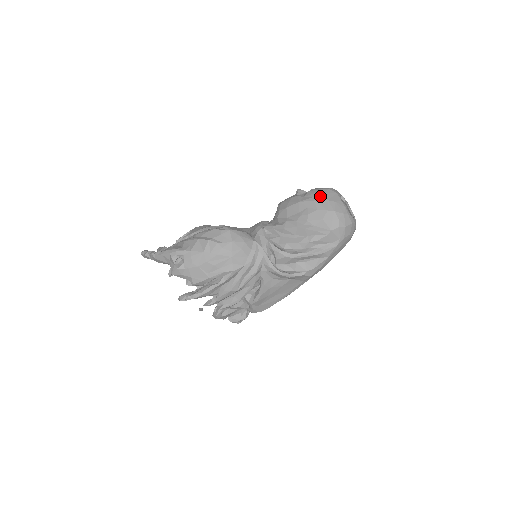
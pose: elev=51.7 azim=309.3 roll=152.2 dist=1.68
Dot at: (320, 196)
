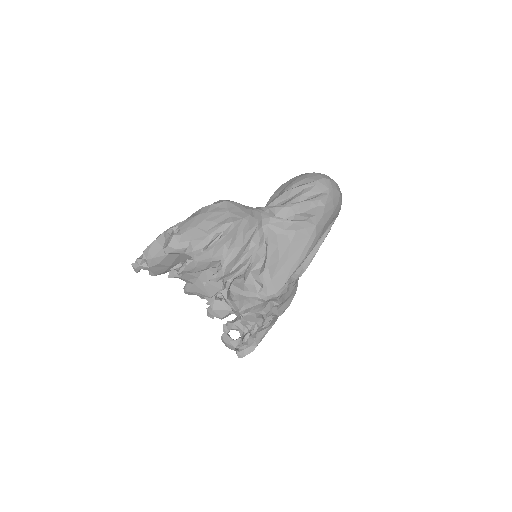
Dot at: occluded
